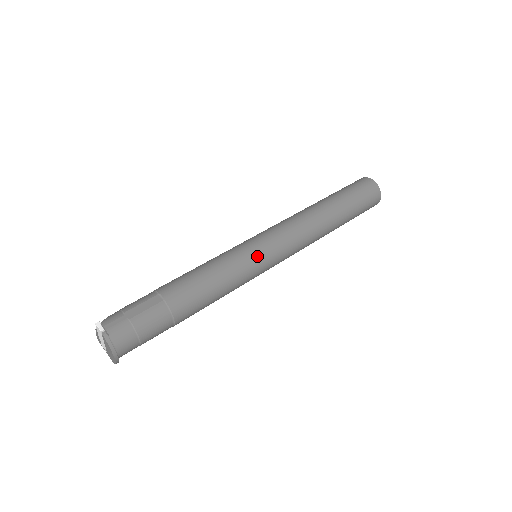
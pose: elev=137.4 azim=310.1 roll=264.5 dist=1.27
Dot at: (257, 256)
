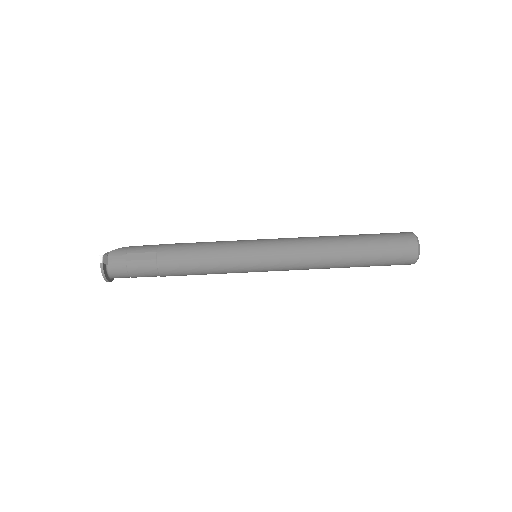
Dot at: (248, 261)
